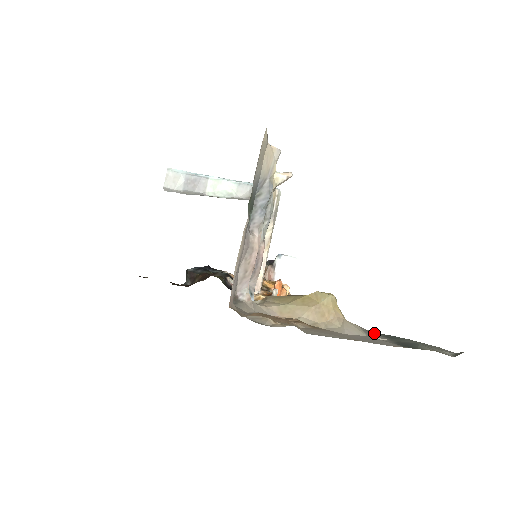
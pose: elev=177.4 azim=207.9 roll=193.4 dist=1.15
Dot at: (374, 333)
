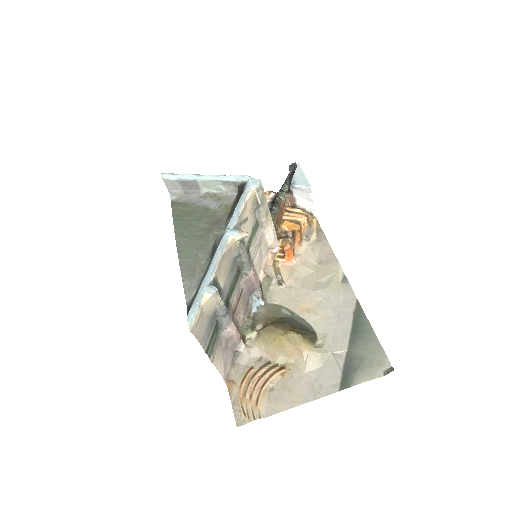
Dot at: (350, 319)
